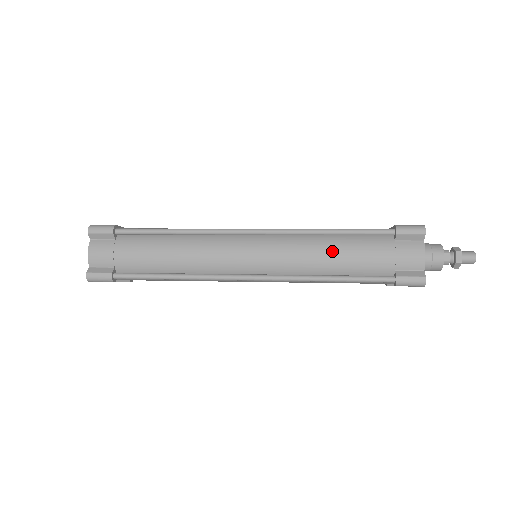
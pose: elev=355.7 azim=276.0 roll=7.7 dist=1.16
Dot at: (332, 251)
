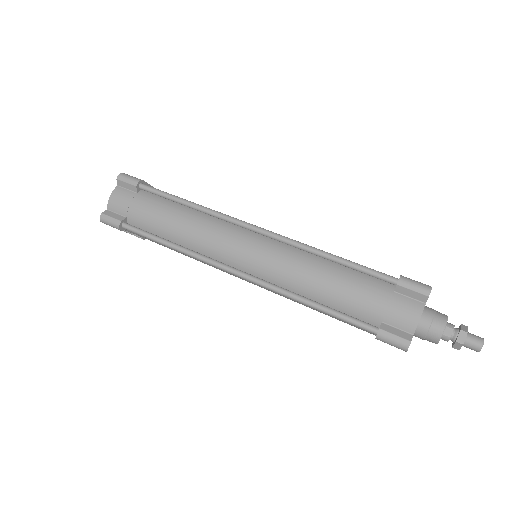
Dot at: (324, 277)
